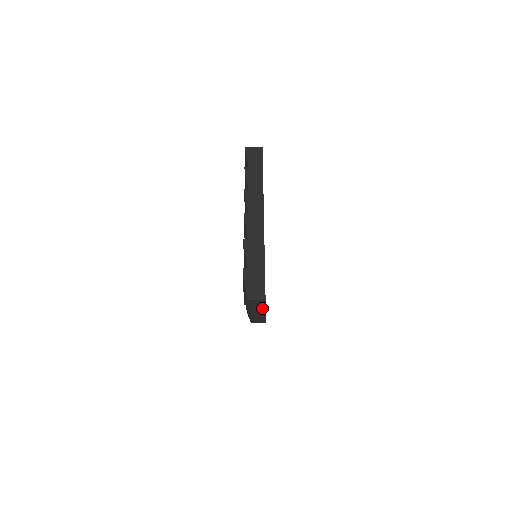
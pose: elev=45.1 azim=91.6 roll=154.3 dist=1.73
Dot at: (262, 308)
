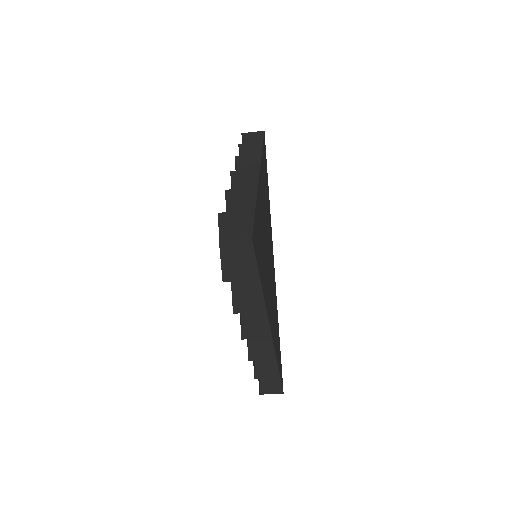
Dot at: (259, 303)
